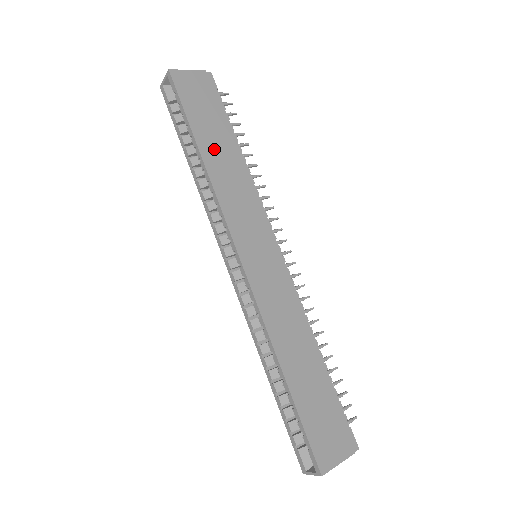
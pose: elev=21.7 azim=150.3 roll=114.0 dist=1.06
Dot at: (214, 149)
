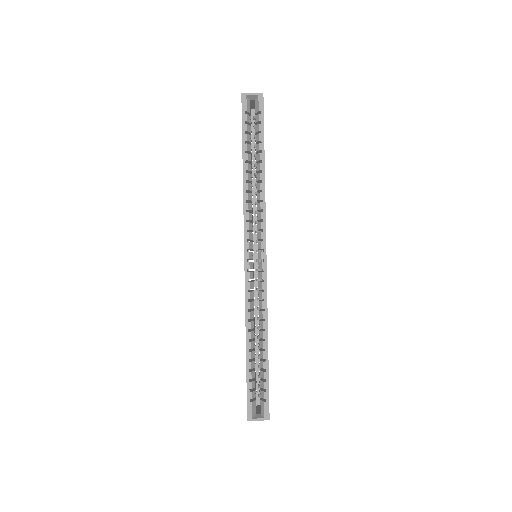
Dot at: occluded
